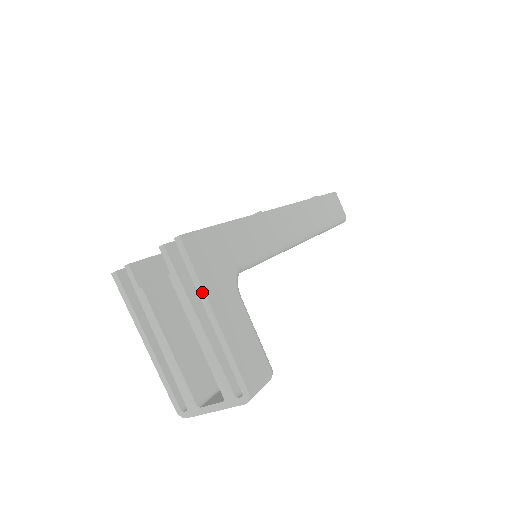
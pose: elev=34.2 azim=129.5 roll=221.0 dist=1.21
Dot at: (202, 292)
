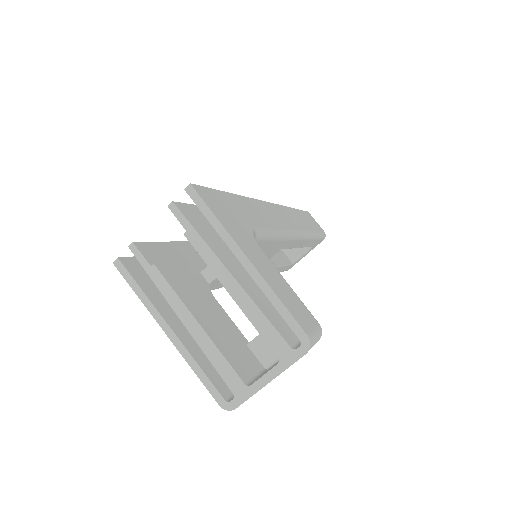
Dot at: (227, 237)
